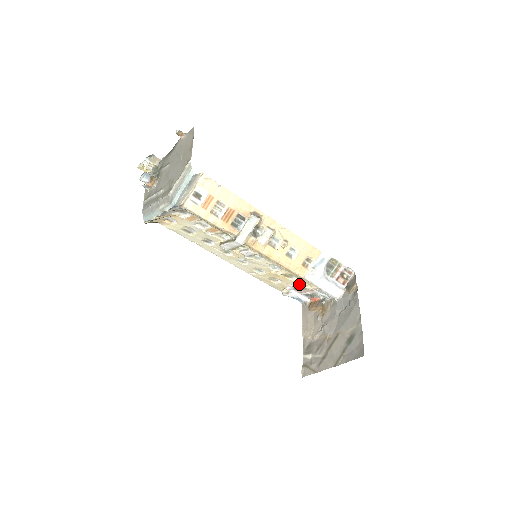
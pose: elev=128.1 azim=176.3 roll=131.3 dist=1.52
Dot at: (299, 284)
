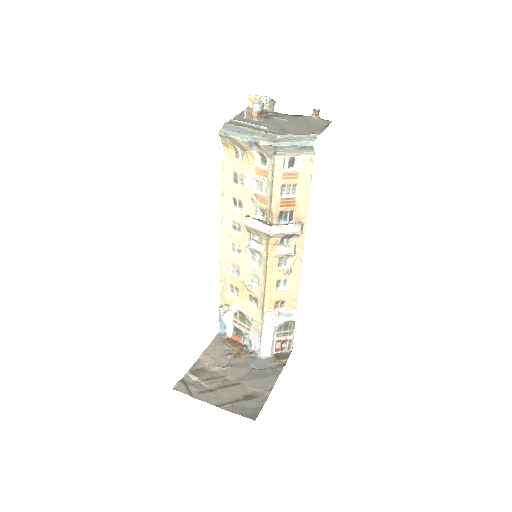
Dot at: (249, 314)
